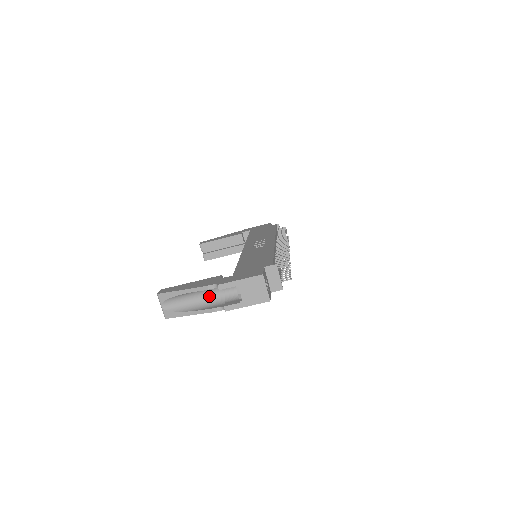
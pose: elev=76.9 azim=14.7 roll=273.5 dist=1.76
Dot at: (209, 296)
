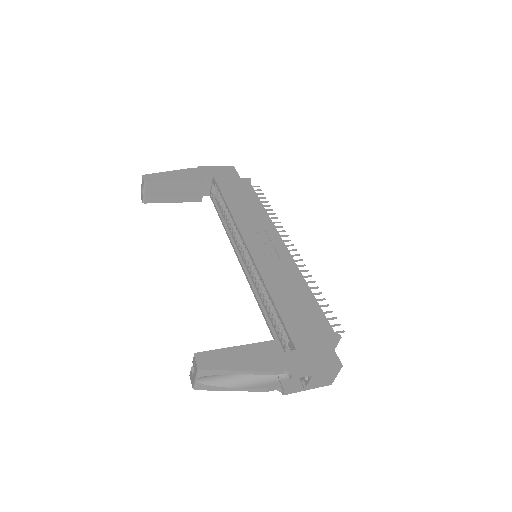
Dot at: occluded
